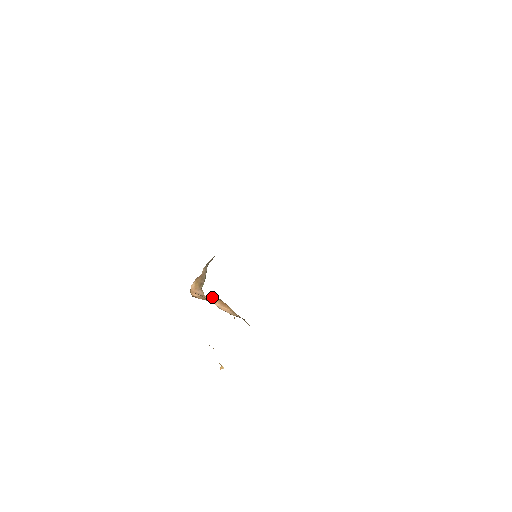
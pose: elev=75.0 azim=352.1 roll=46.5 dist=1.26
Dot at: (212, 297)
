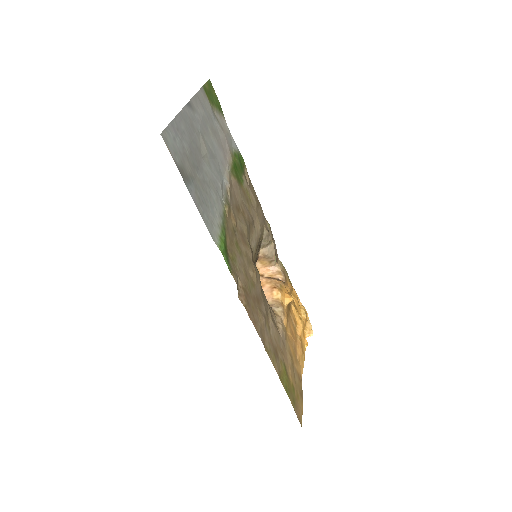
Dot at: (267, 279)
